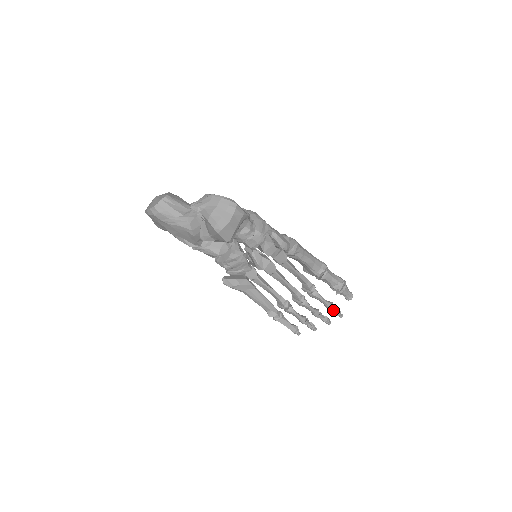
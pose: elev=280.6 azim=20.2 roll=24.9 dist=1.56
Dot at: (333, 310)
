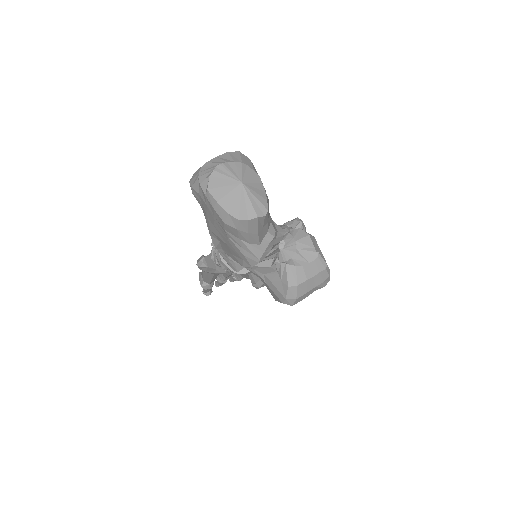
Dot at: occluded
